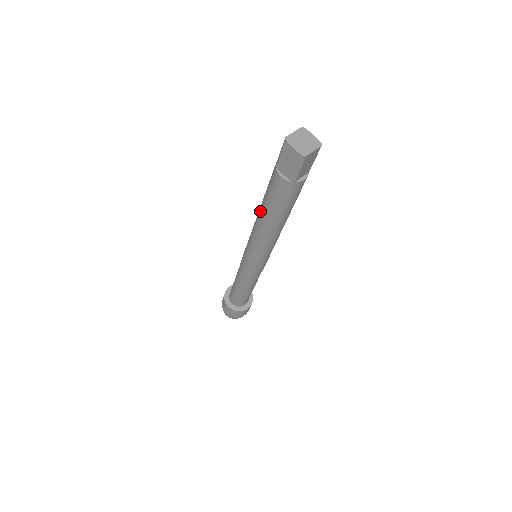
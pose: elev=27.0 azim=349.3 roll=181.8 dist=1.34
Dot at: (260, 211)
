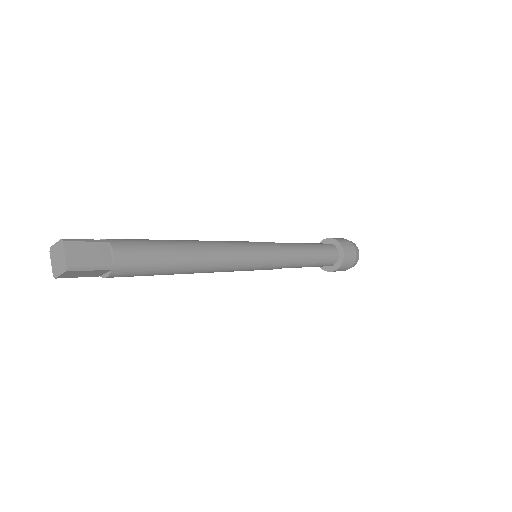
Dot at: occluded
